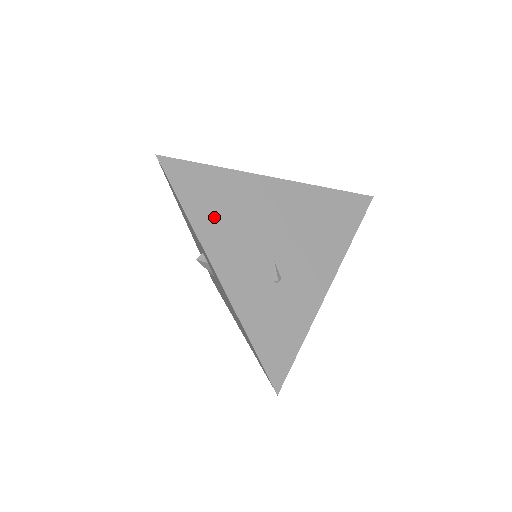
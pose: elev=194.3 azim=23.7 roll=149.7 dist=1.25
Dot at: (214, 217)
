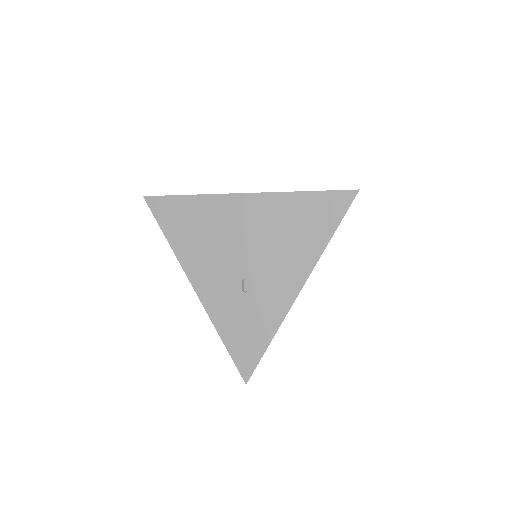
Dot at: (190, 241)
